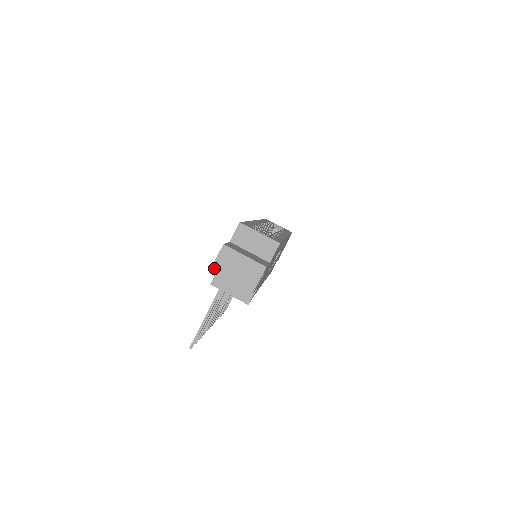
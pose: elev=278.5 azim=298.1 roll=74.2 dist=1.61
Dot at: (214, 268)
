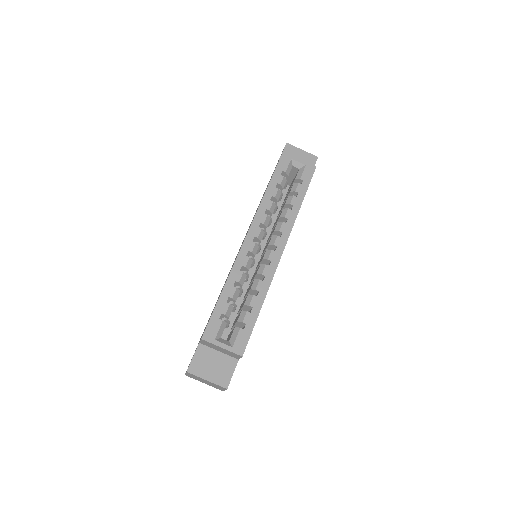
Dot at: (187, 375)
